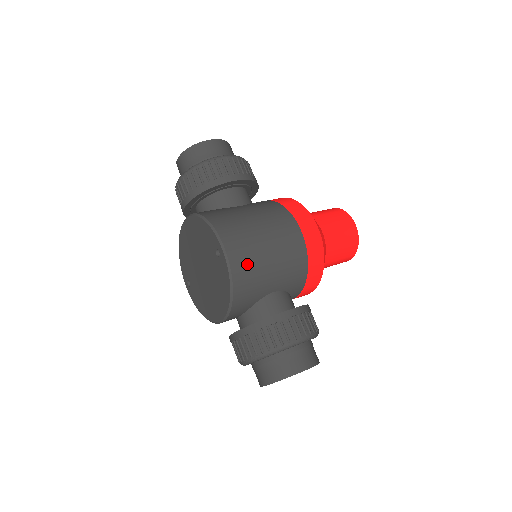
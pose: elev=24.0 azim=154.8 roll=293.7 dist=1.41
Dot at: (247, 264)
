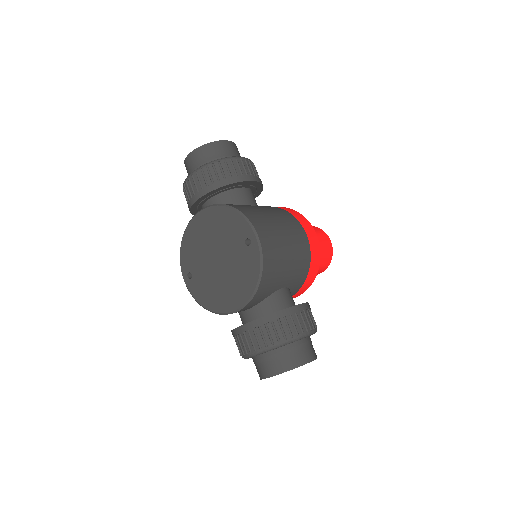
Dot at: (273, 256)
